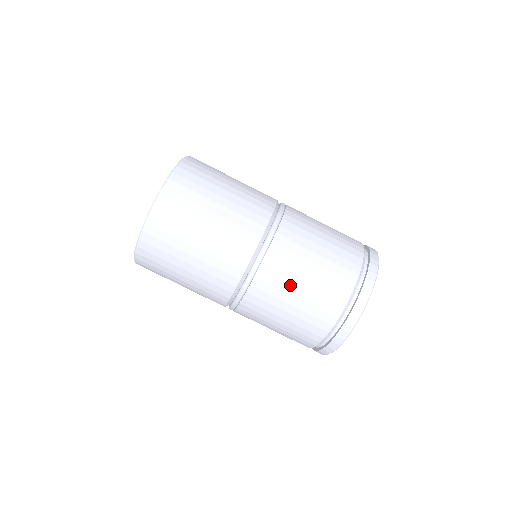
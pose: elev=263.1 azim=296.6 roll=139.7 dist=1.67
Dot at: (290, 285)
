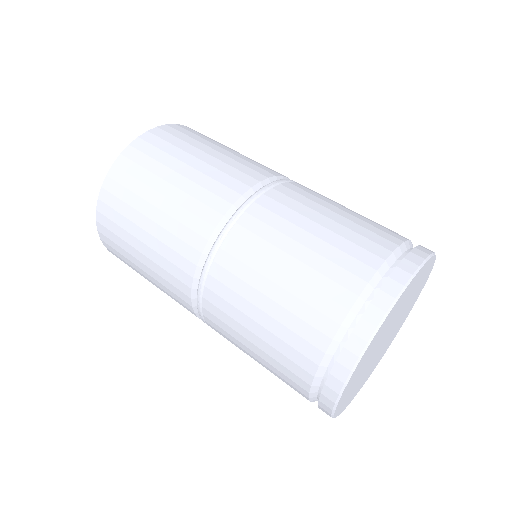
Dot at: (268, 263)
